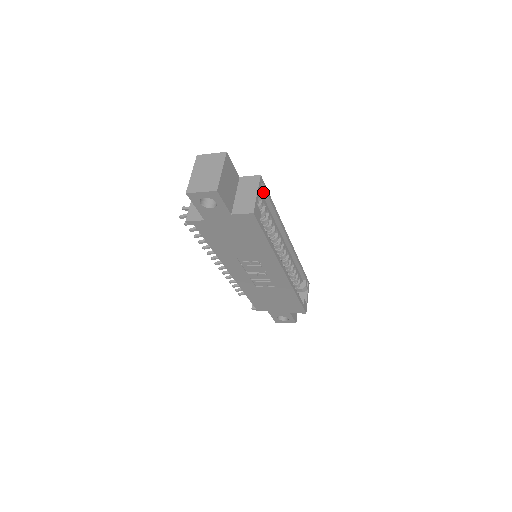
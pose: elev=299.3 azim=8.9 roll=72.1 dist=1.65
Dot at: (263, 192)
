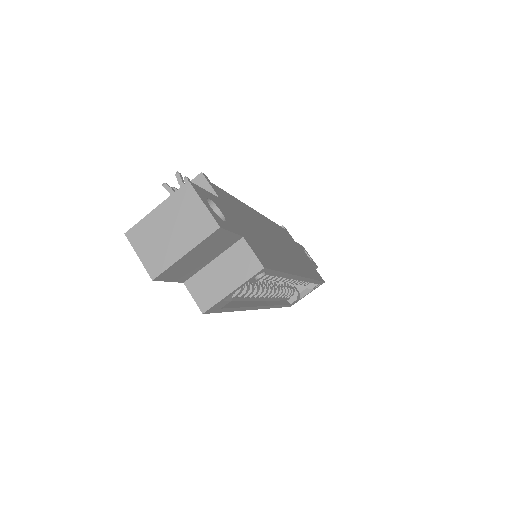
Dot at: (257, 279)
